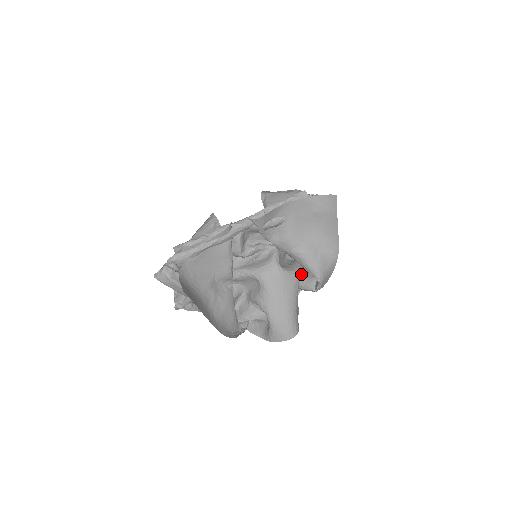
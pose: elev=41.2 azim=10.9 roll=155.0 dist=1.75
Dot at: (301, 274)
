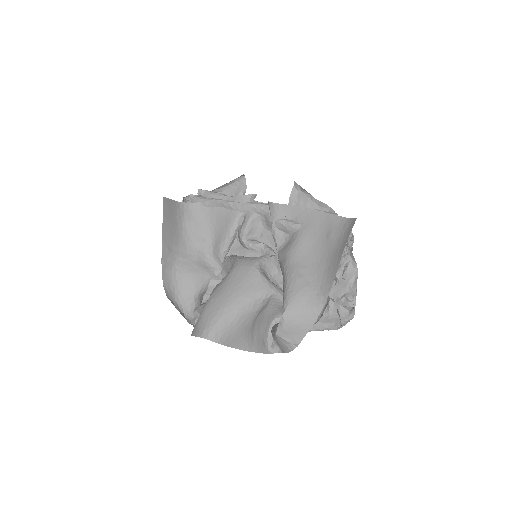
Dot at: occluded
